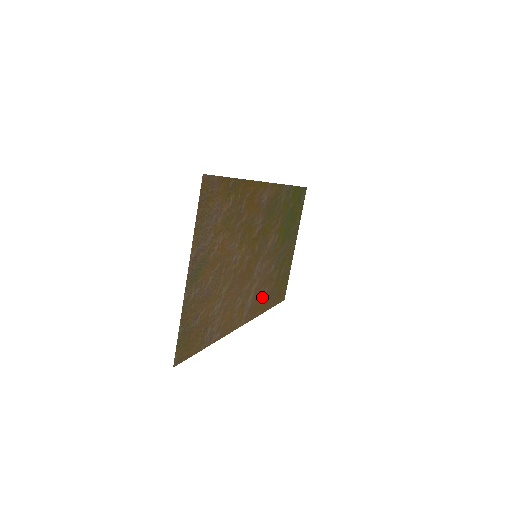
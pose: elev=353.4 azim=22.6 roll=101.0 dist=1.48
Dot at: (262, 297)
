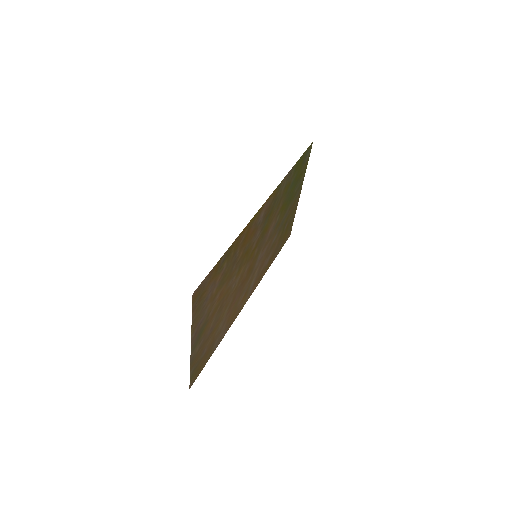
Dot at: (265, 264)
